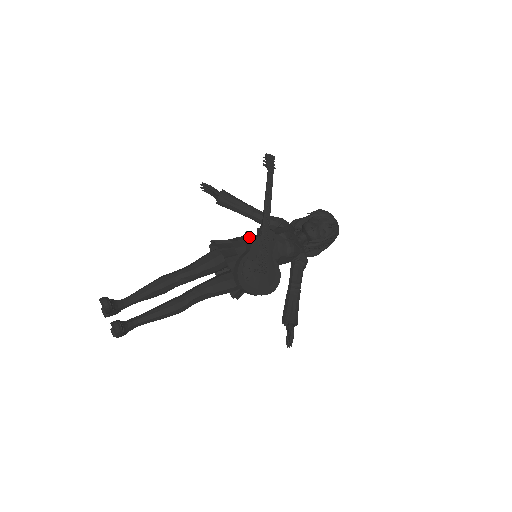
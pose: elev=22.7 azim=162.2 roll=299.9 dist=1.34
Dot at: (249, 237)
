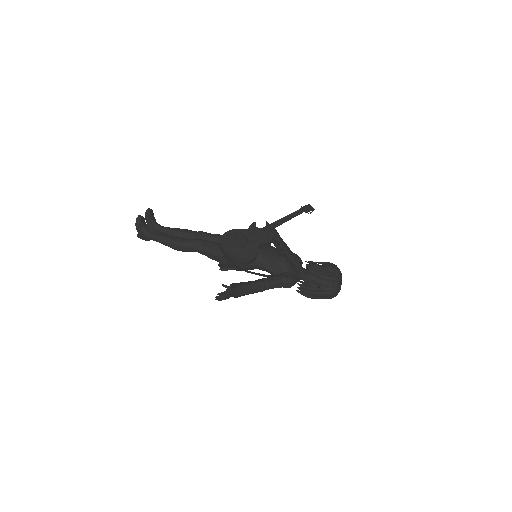
Dot at: (252, 224)
